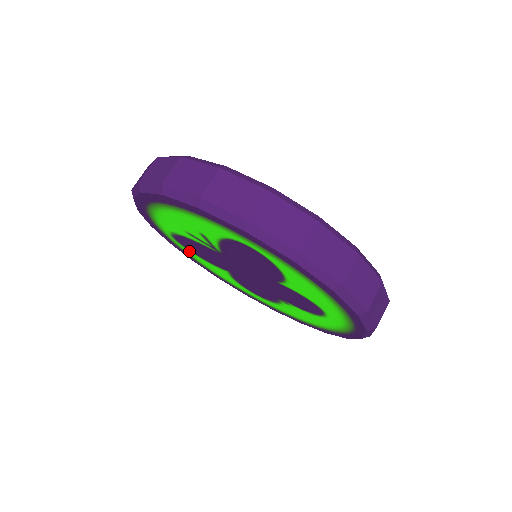
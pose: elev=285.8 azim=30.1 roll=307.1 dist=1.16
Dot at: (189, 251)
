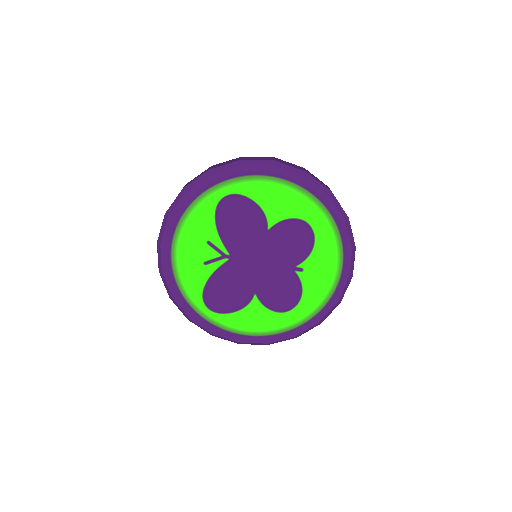
Dot at: (225, 317)
